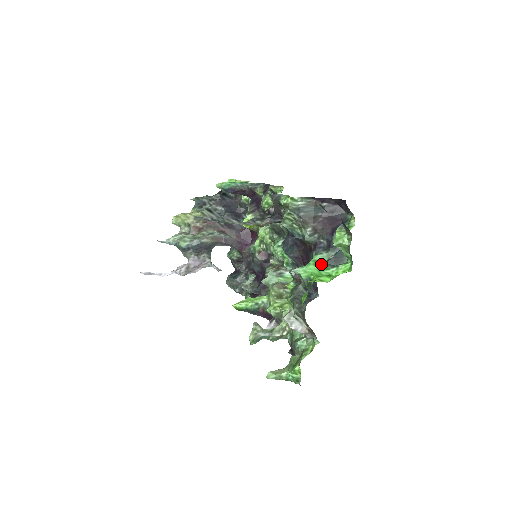
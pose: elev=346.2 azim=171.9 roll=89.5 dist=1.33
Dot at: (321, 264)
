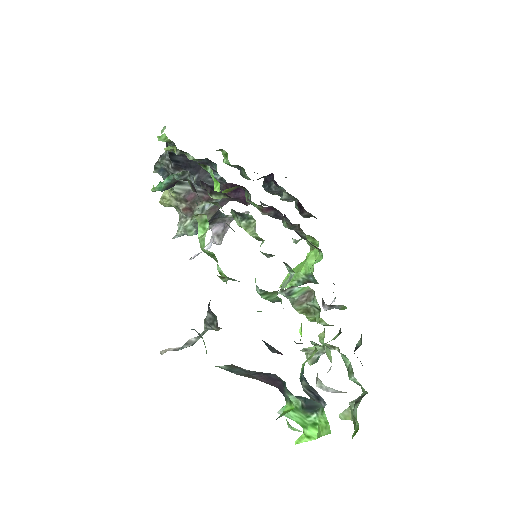
Dot at: (298, 411)
